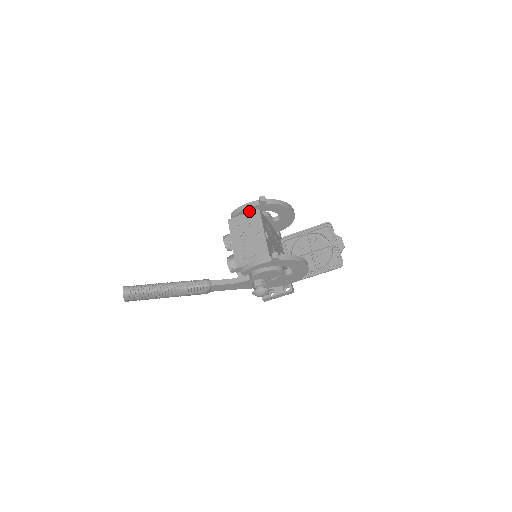
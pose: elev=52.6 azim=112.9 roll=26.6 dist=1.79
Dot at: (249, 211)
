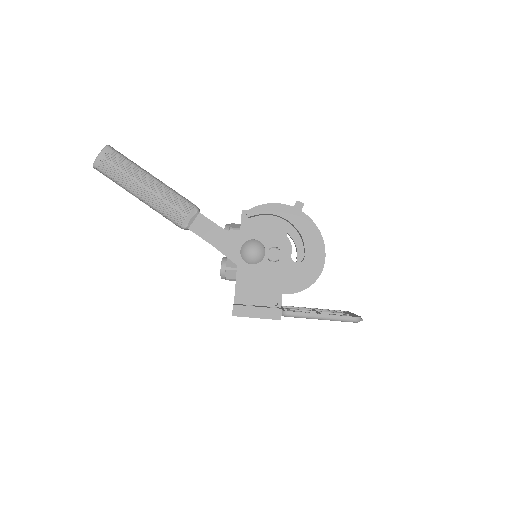
Dot at: occluded
